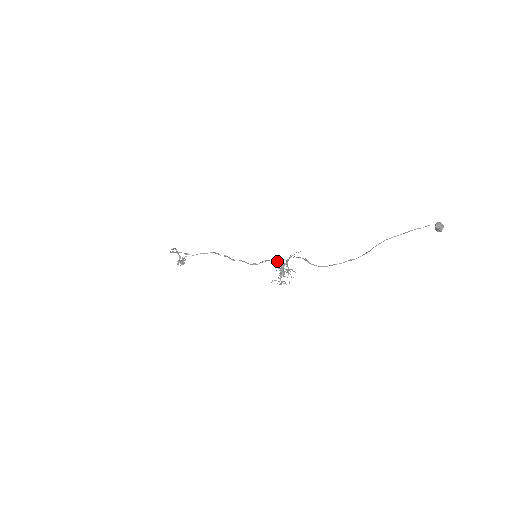
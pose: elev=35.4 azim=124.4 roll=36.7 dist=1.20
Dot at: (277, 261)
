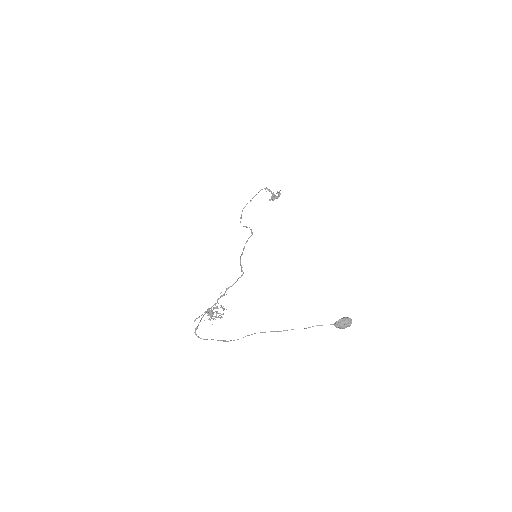
Dot at: (220, 297)
